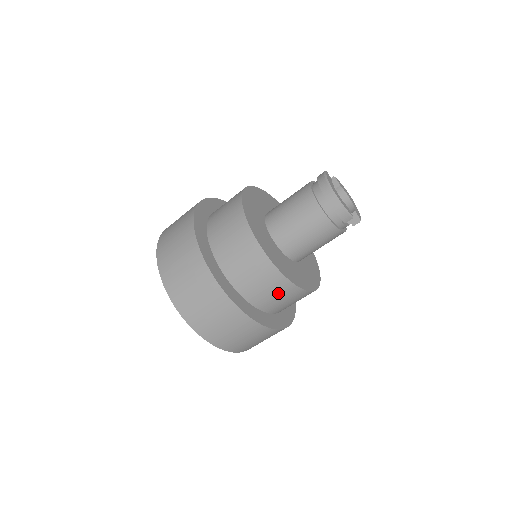
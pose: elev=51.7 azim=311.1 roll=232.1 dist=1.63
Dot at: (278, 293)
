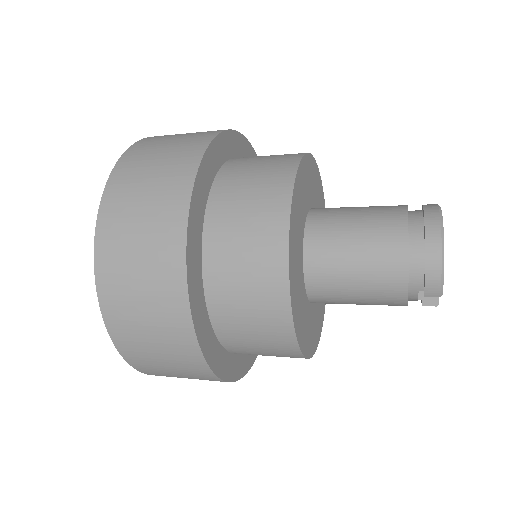
Dot at: (263, 334)
